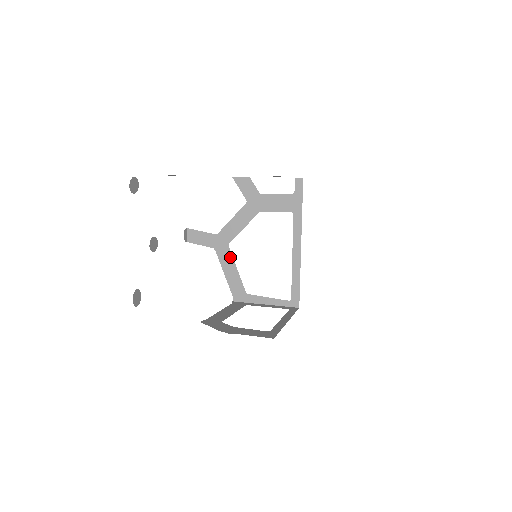
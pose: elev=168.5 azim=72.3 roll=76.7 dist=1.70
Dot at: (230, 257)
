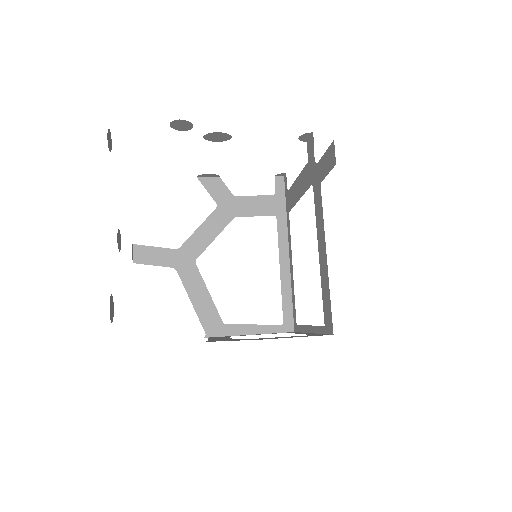
Dot at: (198, 277)
